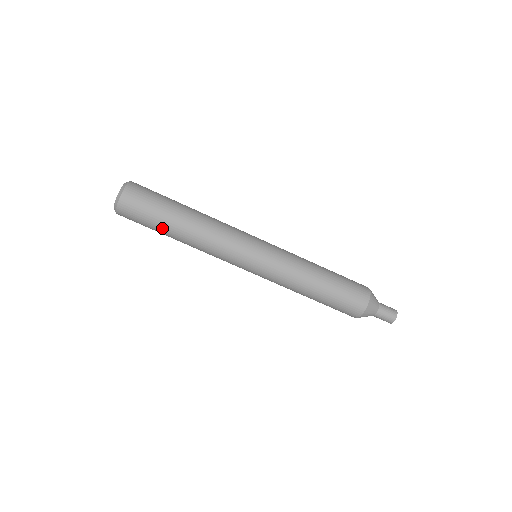
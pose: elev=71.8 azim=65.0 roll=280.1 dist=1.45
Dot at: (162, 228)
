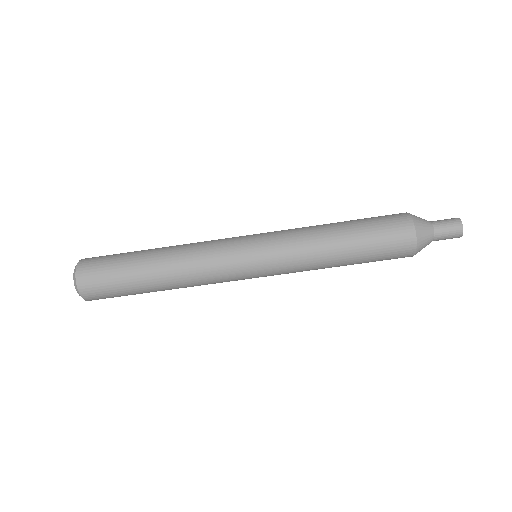
Dot at: occluded
